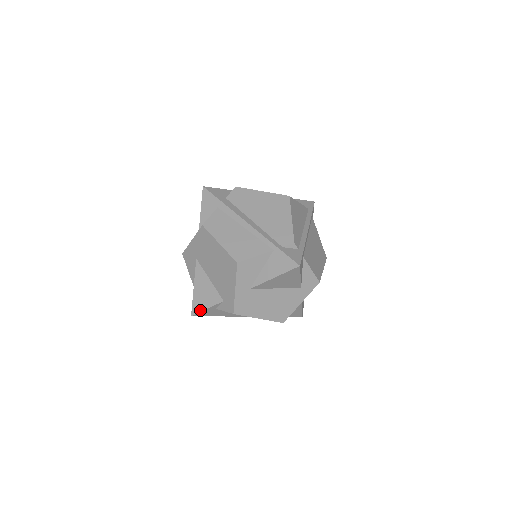
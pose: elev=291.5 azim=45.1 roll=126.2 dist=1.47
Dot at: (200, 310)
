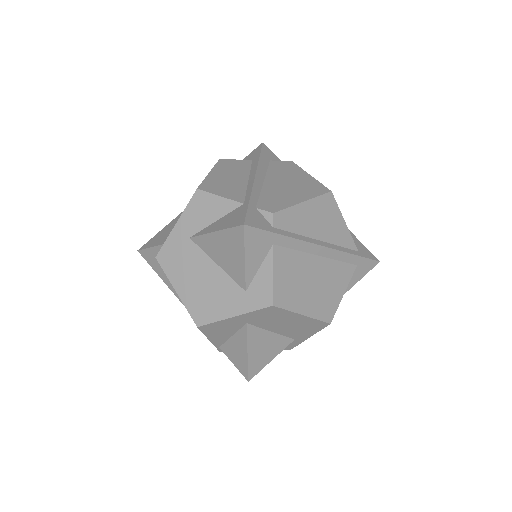
Dot at: (147, 247)
